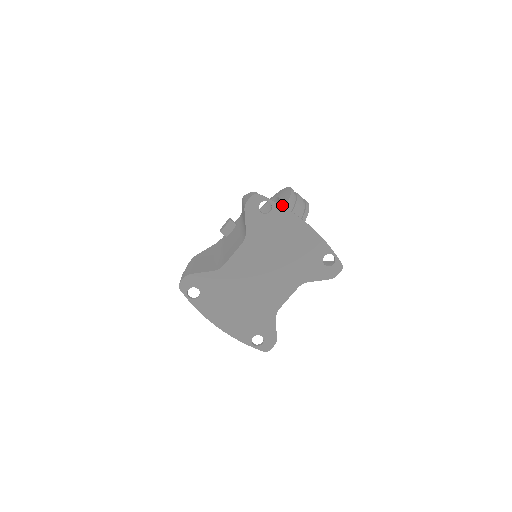
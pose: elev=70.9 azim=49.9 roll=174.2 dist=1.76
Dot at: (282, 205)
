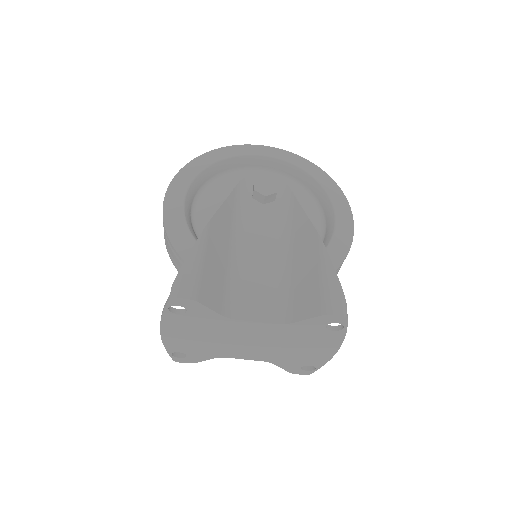
Dot at: (334, 259)
